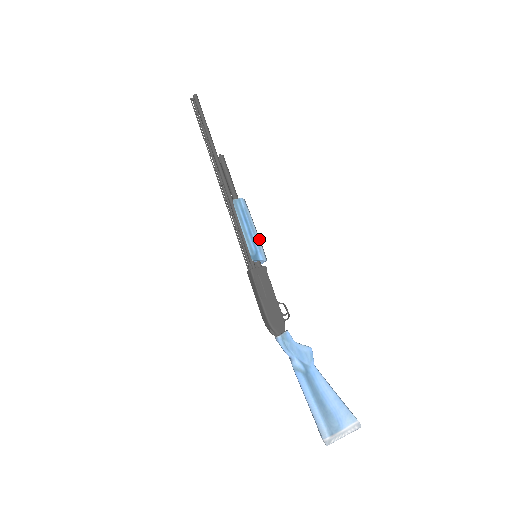
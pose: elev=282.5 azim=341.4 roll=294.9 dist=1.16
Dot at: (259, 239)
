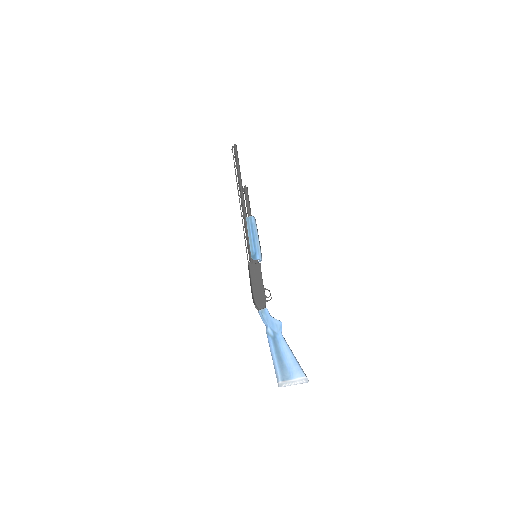
Dot at: (259, 245)
